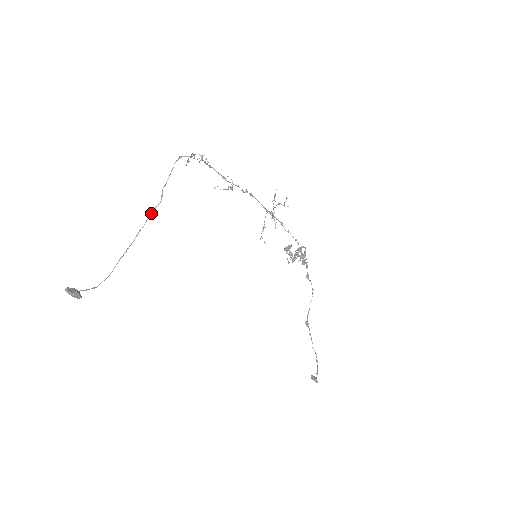
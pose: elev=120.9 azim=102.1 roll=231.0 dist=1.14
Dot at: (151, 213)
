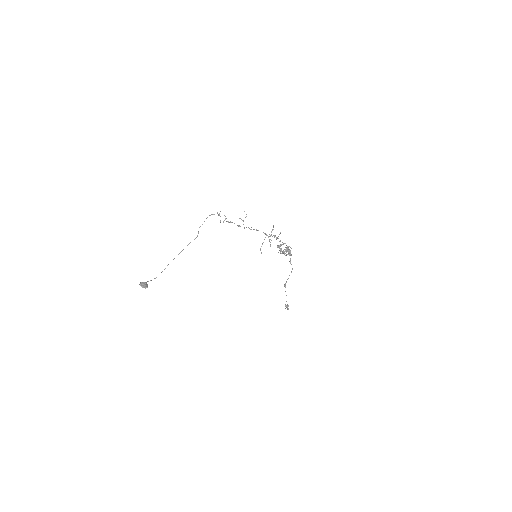
Dot at: occluded
